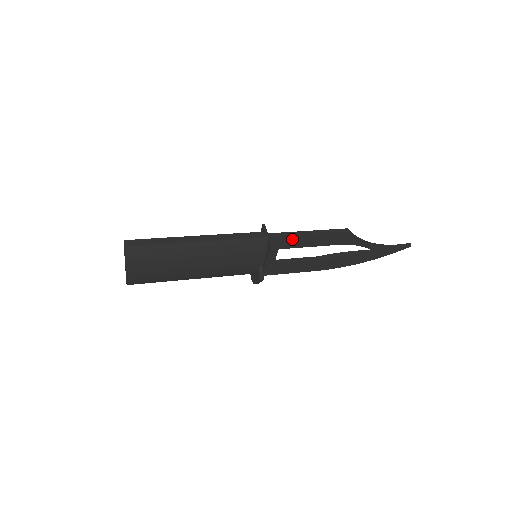
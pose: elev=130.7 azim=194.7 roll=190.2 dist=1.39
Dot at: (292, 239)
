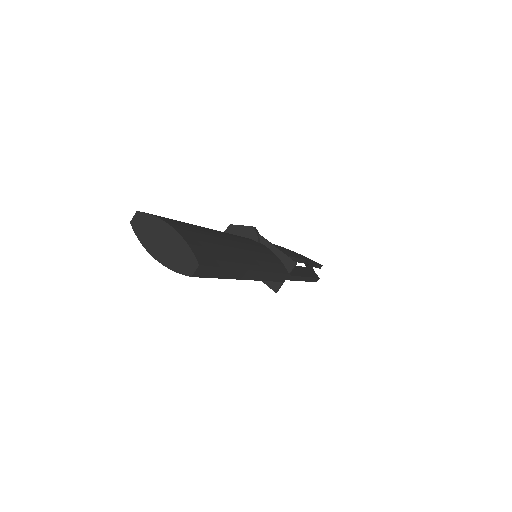
Dot at: occluded
